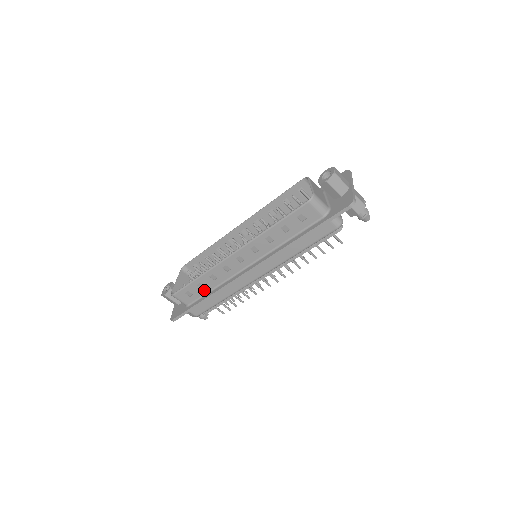
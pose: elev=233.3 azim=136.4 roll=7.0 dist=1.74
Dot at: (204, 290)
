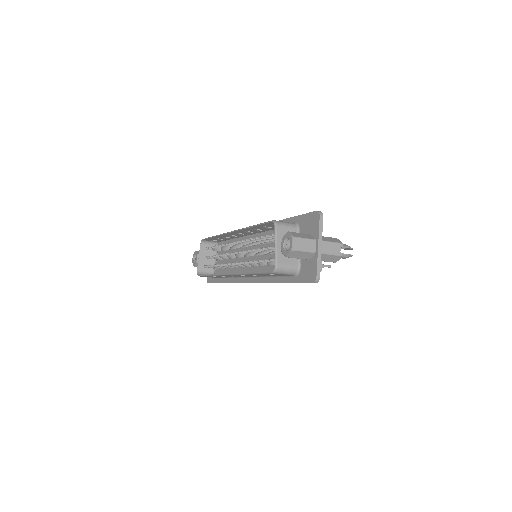
Dot at: occluded
